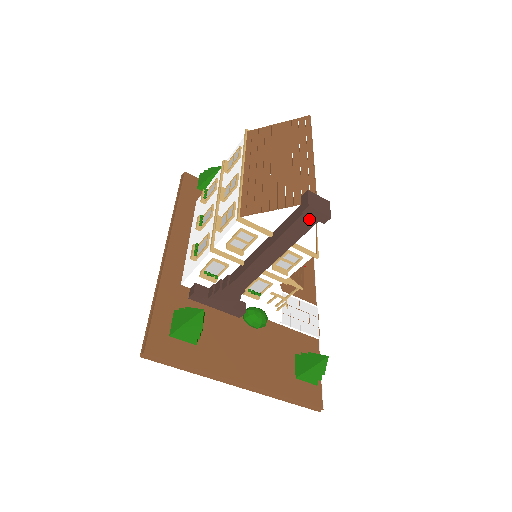
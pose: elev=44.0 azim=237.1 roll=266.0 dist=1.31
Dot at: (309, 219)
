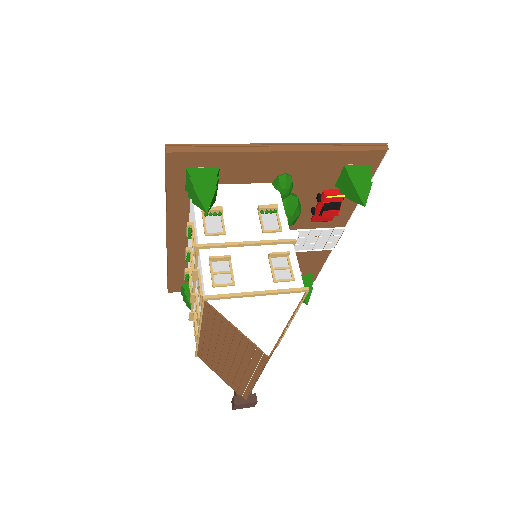
Dot at: occluded
